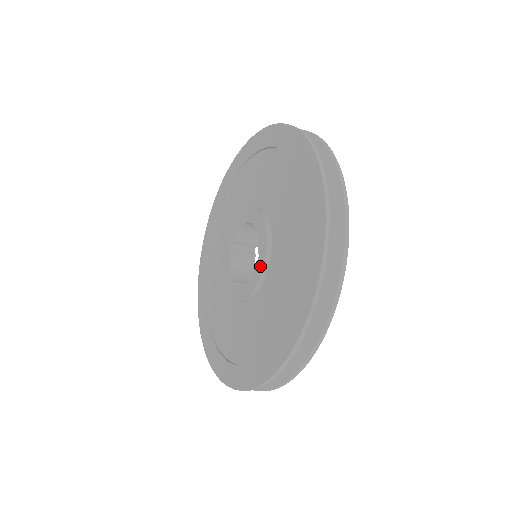
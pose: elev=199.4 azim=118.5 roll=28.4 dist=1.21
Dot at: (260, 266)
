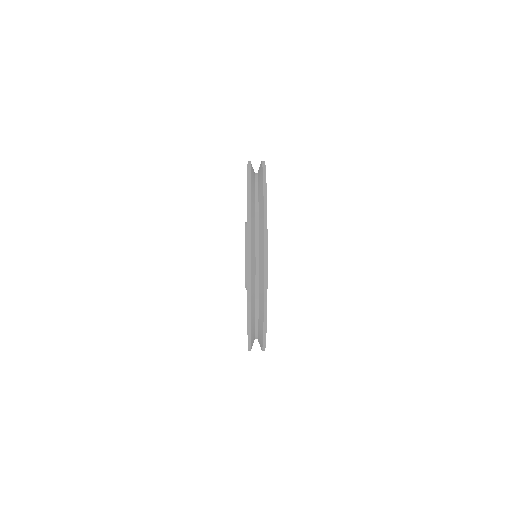
Dot at: (245, 268)
